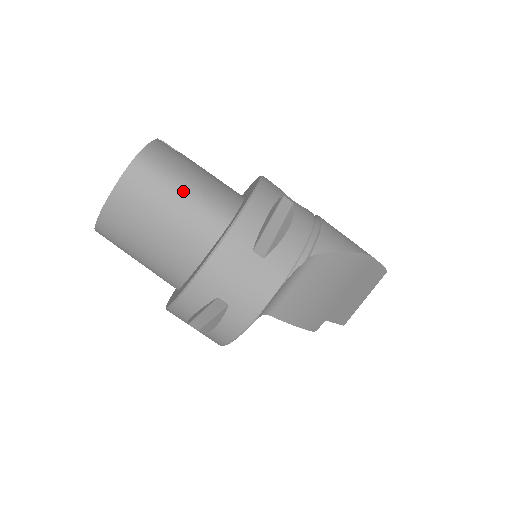
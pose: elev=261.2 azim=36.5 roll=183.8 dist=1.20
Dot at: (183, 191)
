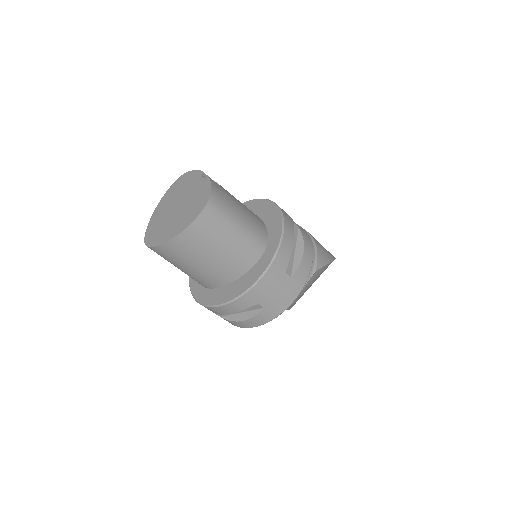
Dot at: (238, 228)
